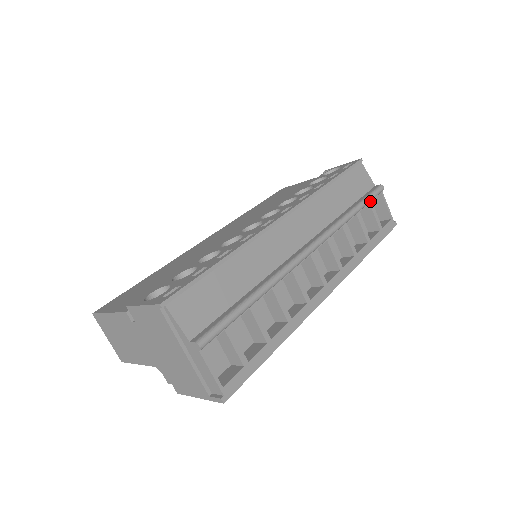
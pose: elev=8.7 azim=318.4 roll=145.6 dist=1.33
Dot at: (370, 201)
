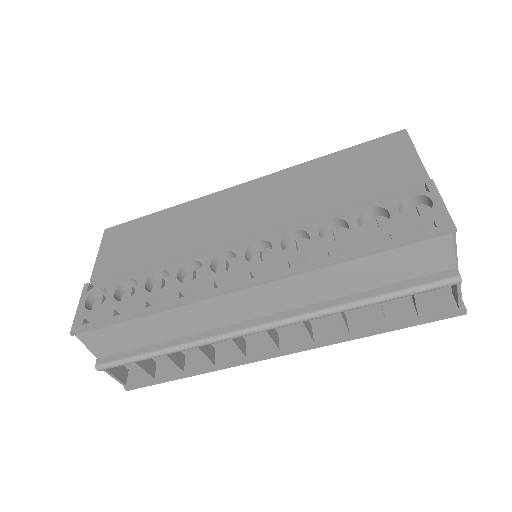
Dot at: (413, 294)
